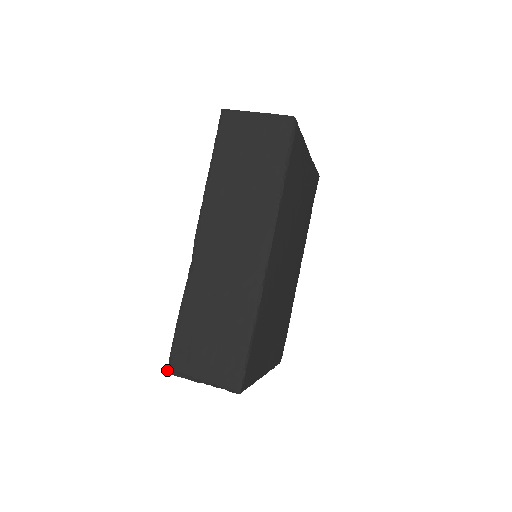
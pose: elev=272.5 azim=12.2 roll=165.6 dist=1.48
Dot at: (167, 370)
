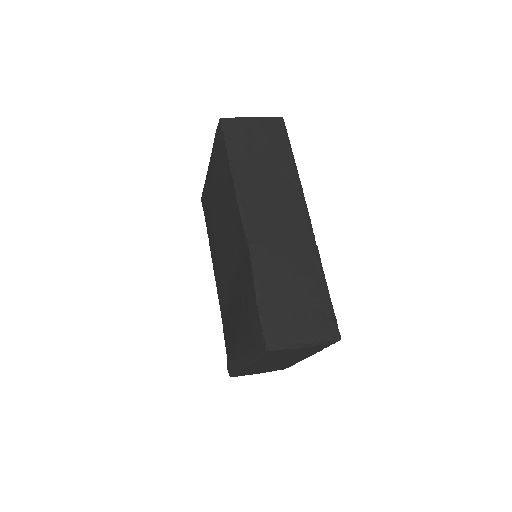
Dot at: (266, 348)
